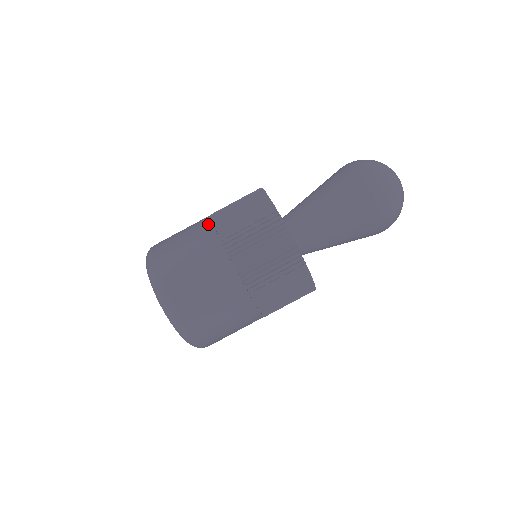
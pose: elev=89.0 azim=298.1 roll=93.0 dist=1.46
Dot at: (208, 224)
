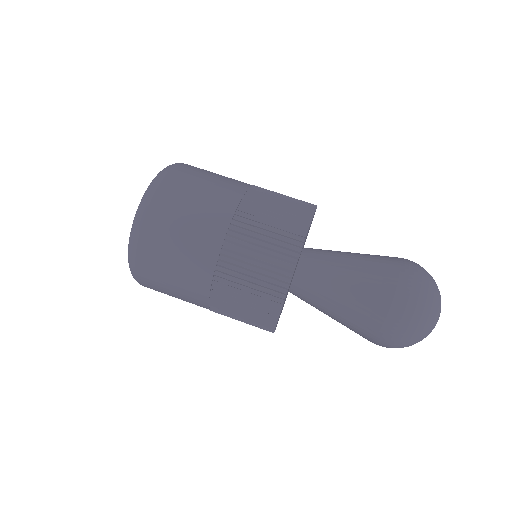
Dot at: occluded
